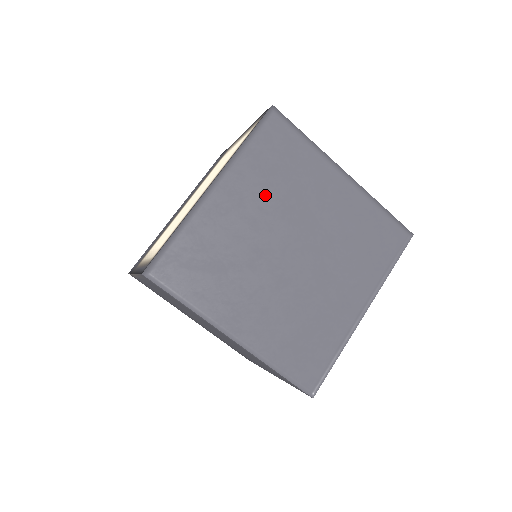
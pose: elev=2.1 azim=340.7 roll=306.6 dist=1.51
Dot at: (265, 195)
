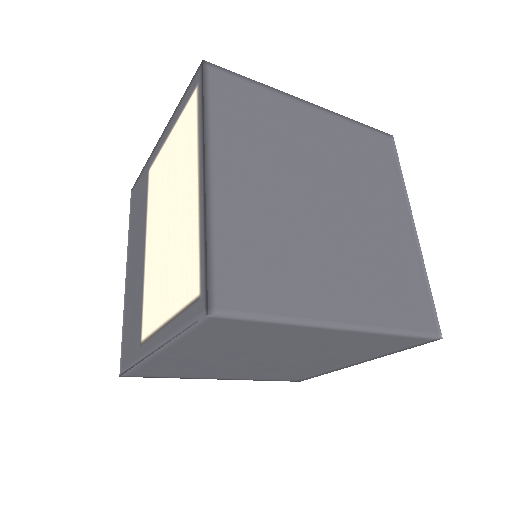
Dot at: (262, 156)
